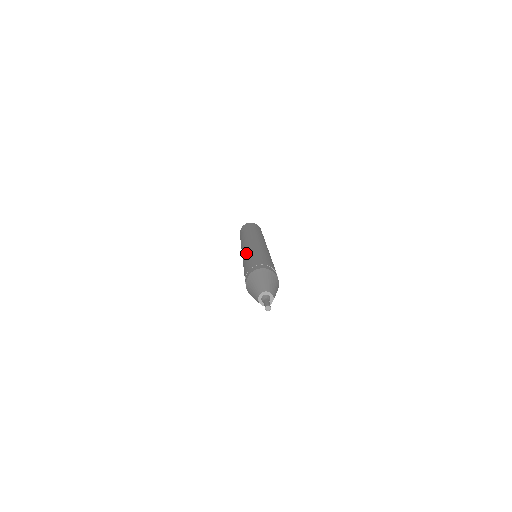
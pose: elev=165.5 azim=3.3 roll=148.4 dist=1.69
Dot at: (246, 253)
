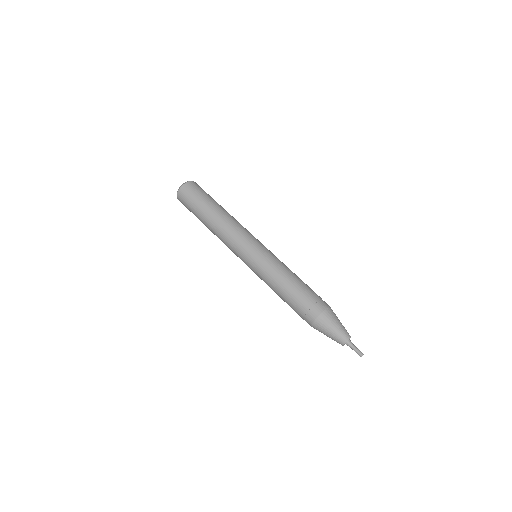
Dot at: (265, 274)
